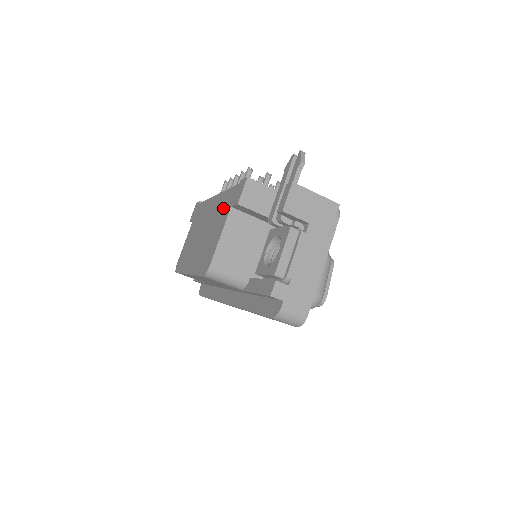
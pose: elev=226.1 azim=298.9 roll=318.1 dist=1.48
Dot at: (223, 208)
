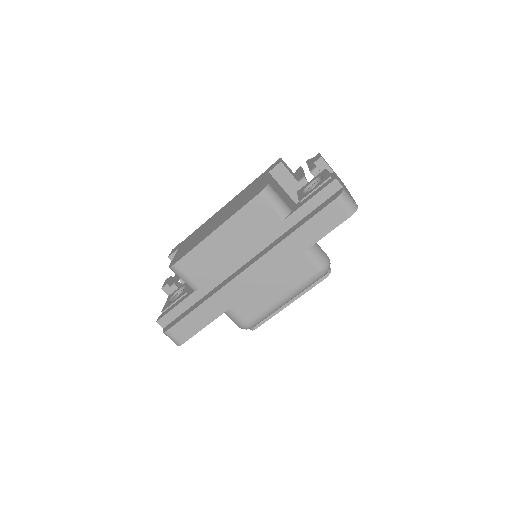
Dot at: (253, 185)
